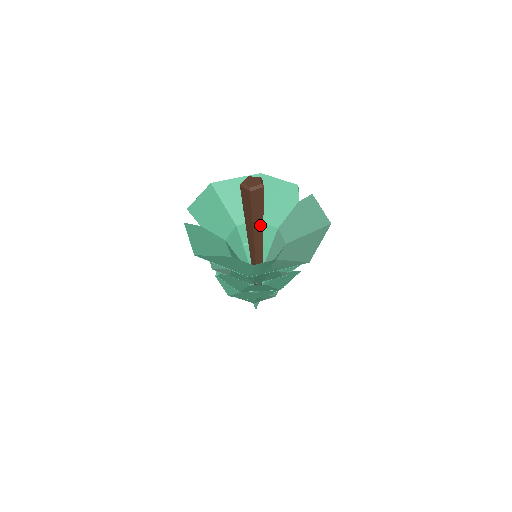
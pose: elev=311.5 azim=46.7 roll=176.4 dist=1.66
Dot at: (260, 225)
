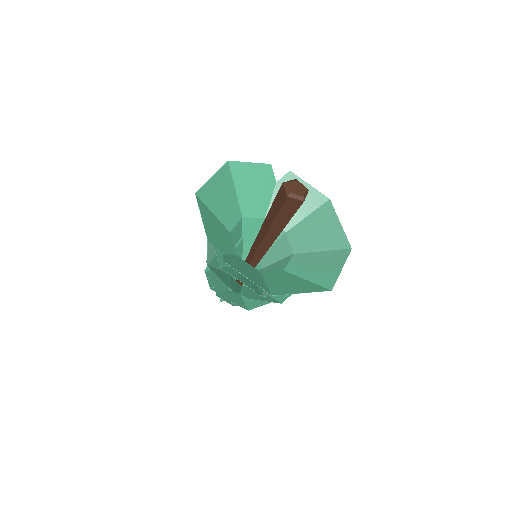
Dot at: occluded
